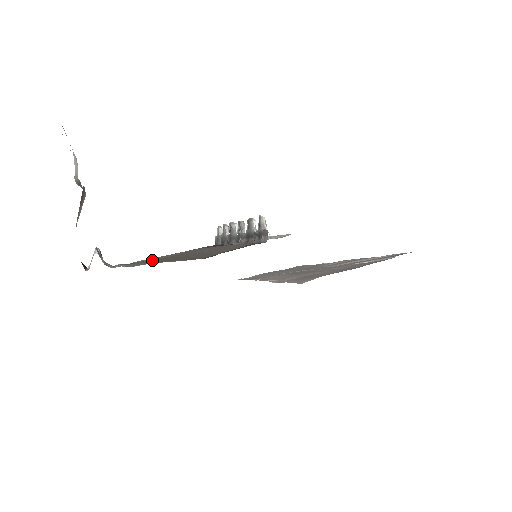
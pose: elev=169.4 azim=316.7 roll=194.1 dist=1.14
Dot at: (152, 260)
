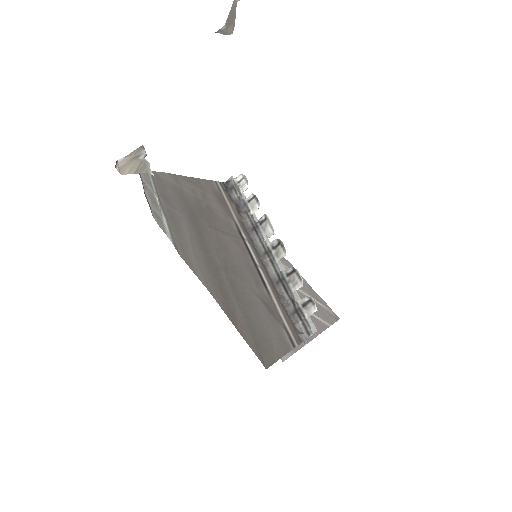
Dot at: (191, 230)
